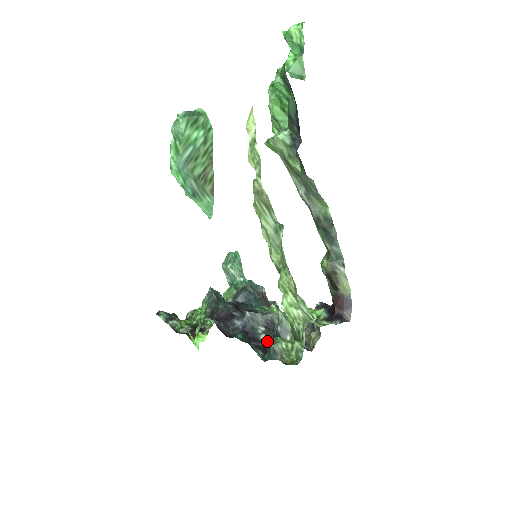
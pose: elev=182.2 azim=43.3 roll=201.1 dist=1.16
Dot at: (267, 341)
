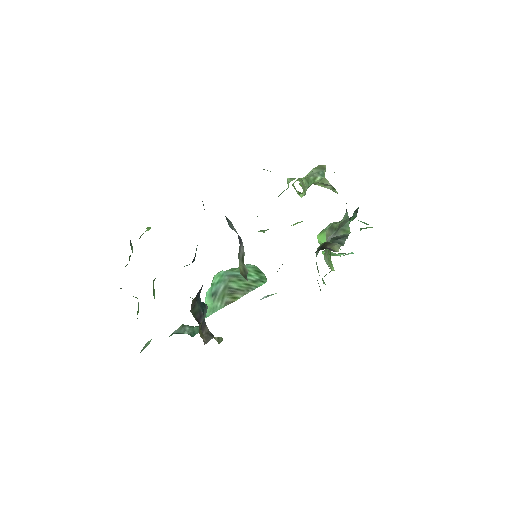
Dot at: occluded
